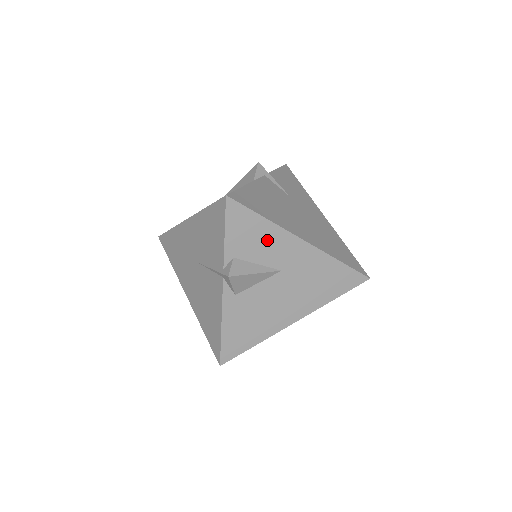
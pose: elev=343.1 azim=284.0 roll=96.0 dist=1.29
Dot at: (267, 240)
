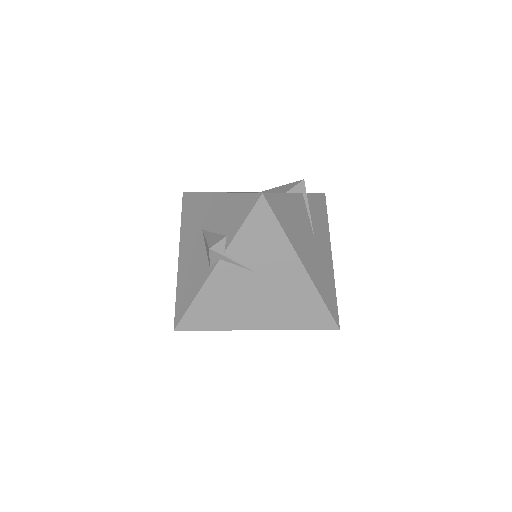
Dot at: occluded
